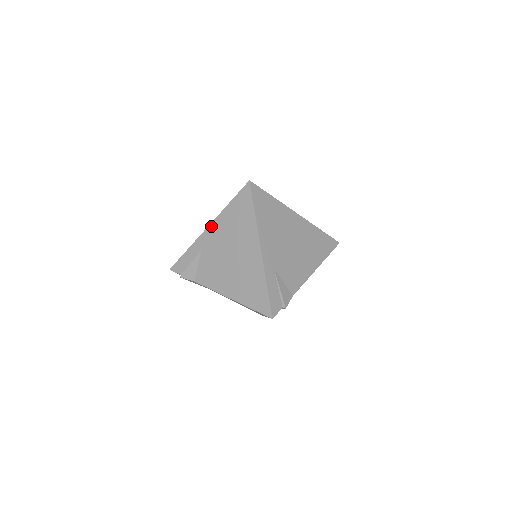
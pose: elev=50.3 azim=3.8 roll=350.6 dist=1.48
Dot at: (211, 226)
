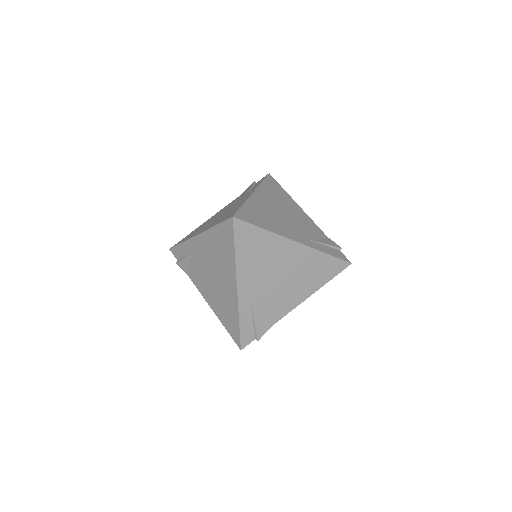
Dot at: (200, 236)
